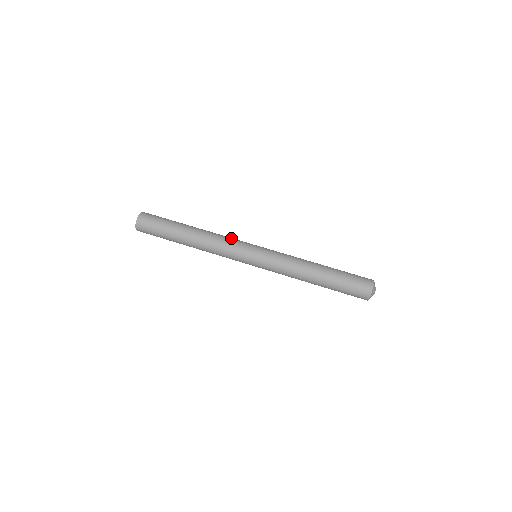
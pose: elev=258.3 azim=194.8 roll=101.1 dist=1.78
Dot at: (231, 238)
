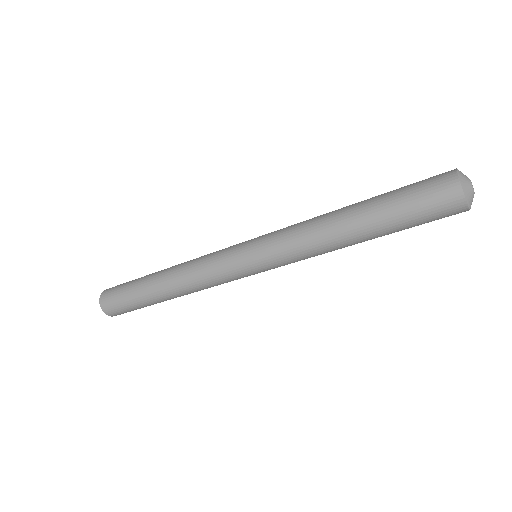
Dot at: occluded
